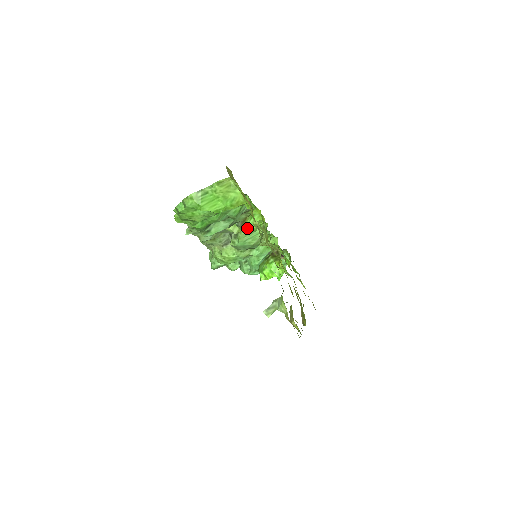
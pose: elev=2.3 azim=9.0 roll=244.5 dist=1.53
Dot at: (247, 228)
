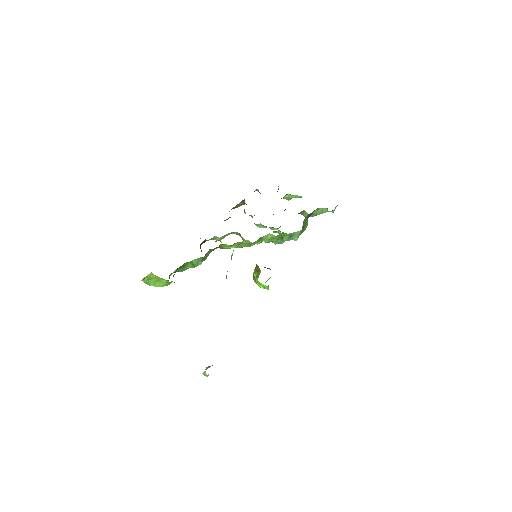
Dot at: (228, 248)
